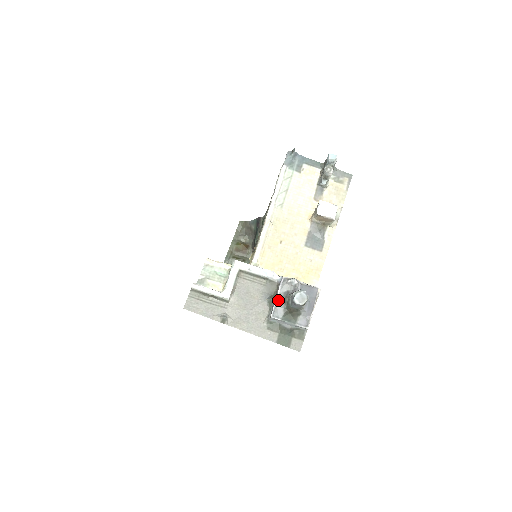
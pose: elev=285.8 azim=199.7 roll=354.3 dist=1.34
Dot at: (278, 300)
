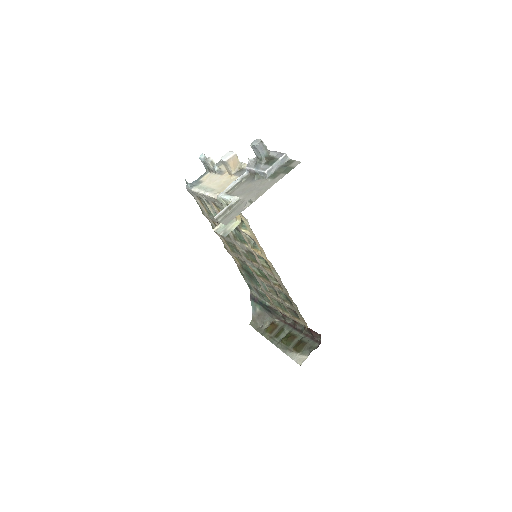
Dot at: (257, 168)
